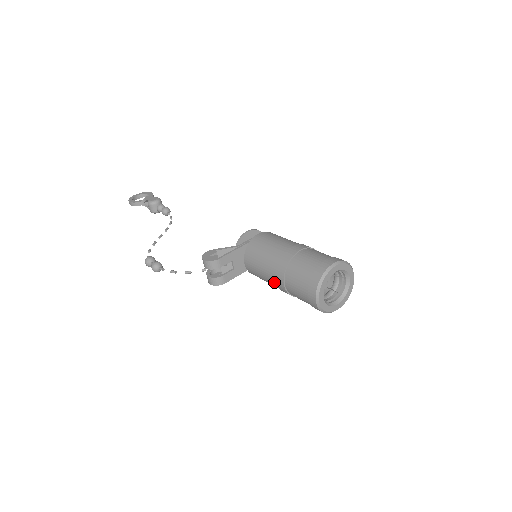
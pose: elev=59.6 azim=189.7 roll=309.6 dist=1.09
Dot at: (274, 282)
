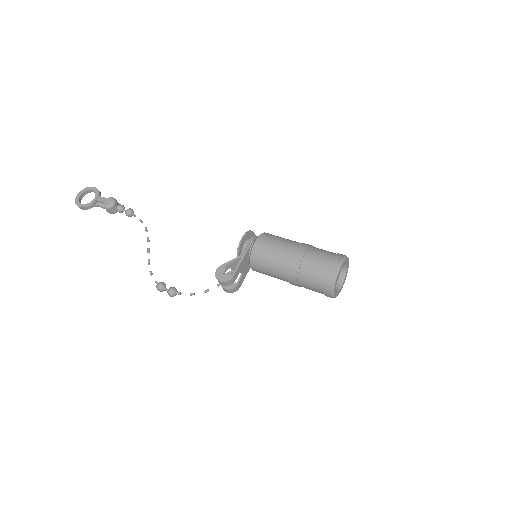
Dot at: (286, 281)
